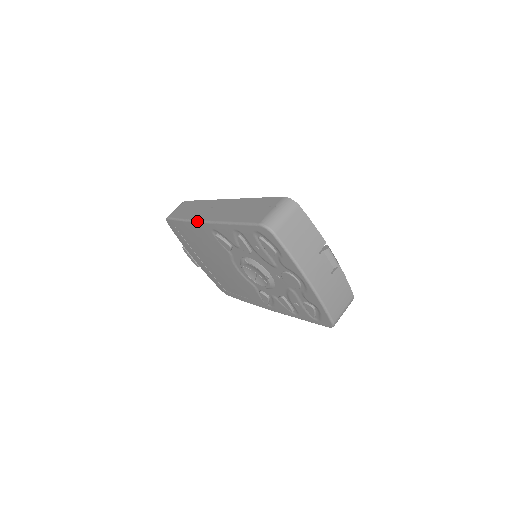
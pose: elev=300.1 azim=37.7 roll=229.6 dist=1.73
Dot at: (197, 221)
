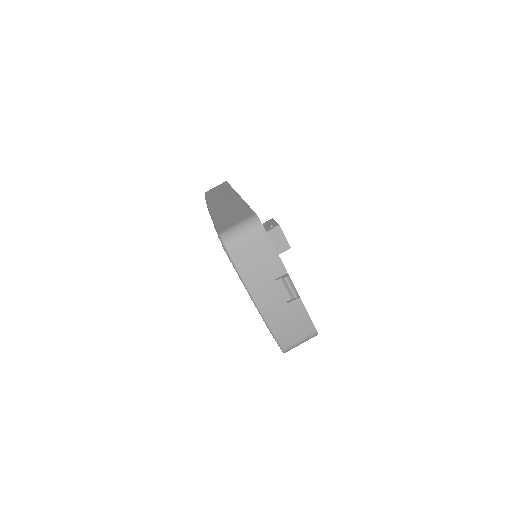
Dot at: (208, 207)
